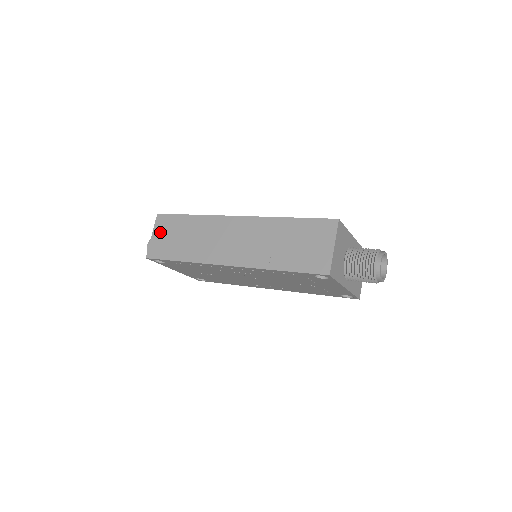
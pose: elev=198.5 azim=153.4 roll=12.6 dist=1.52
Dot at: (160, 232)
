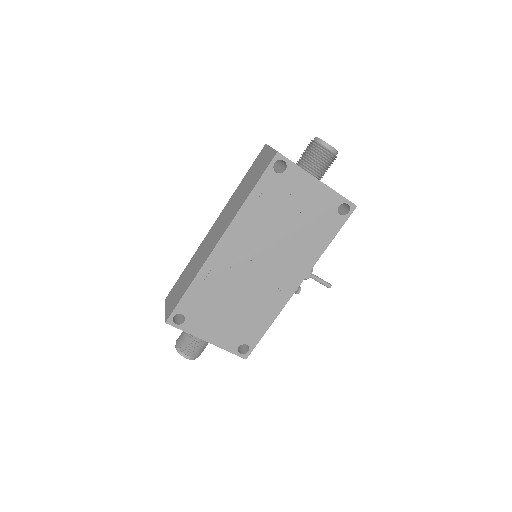
Dot at: (170, 301)
